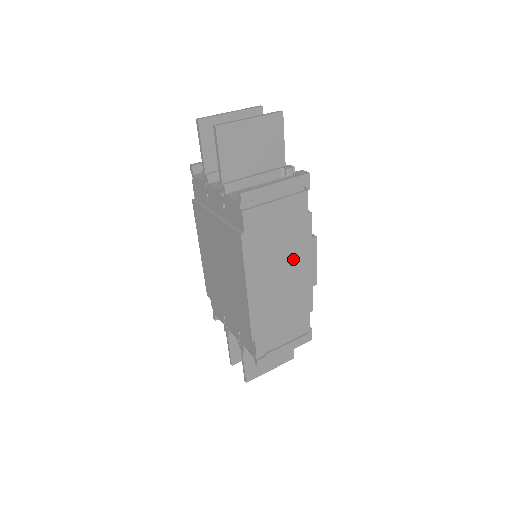
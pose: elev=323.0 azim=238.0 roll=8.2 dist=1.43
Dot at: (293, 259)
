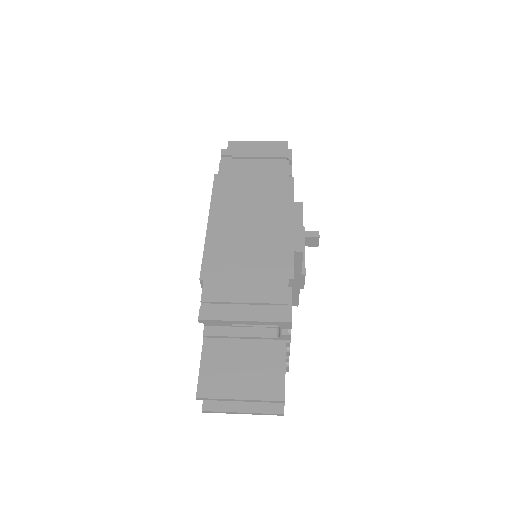
Dot at: (268, 211)
